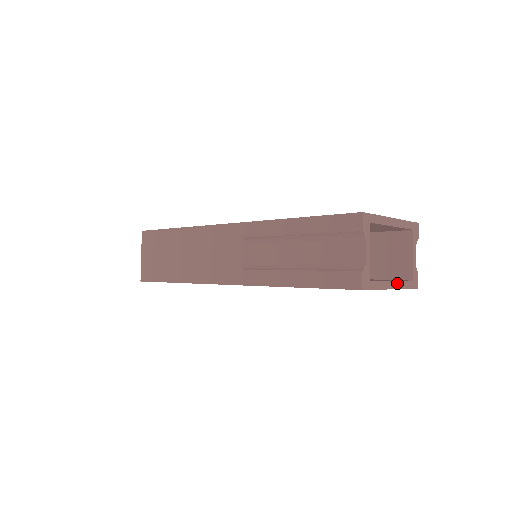
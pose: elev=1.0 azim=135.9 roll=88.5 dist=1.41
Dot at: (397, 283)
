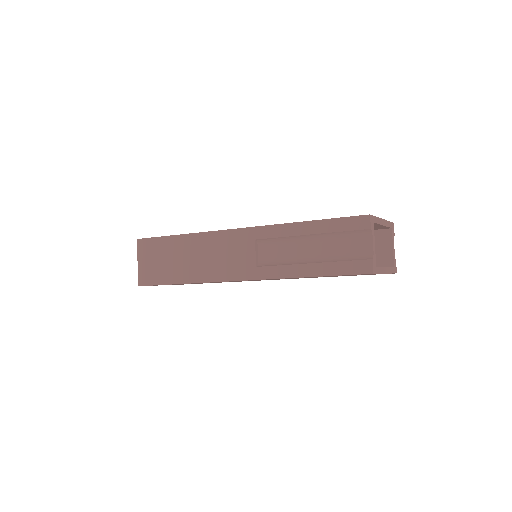
Dot at: (388, 269)
